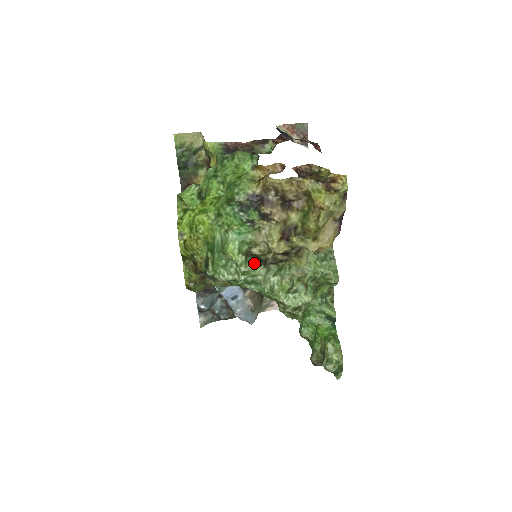
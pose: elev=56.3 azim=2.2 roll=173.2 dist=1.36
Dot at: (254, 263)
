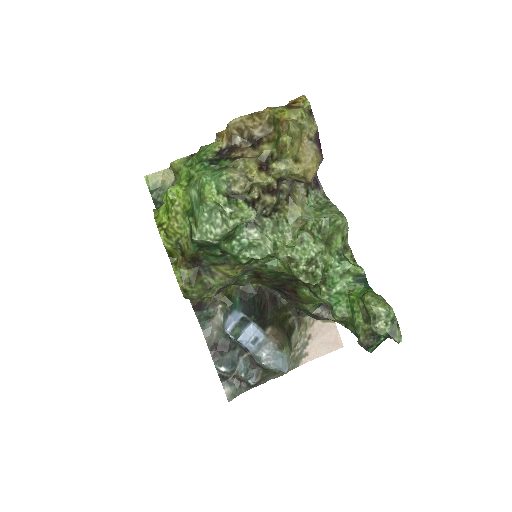
Dot at: (239, 204)
